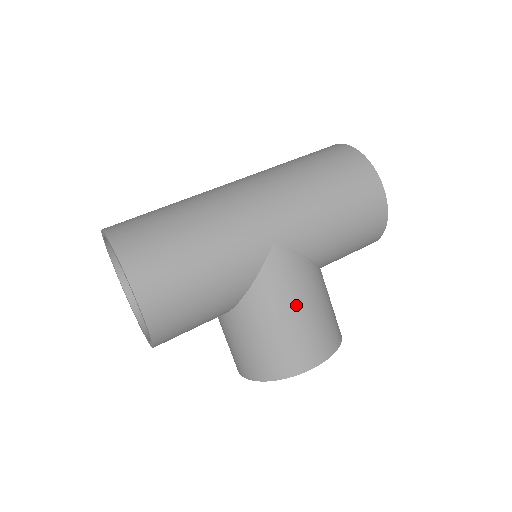
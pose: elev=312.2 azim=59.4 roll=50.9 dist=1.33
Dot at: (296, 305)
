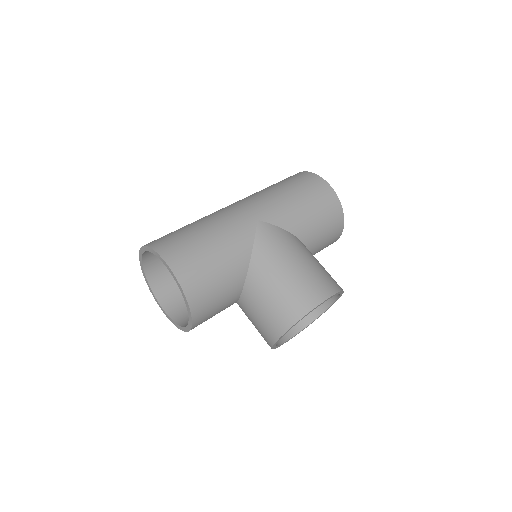
Dot at: (290, 259)
